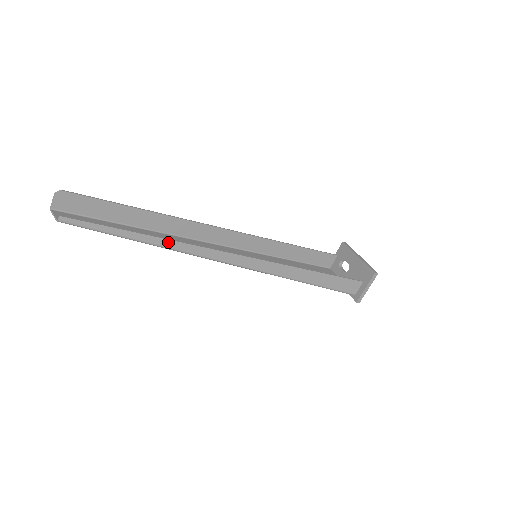
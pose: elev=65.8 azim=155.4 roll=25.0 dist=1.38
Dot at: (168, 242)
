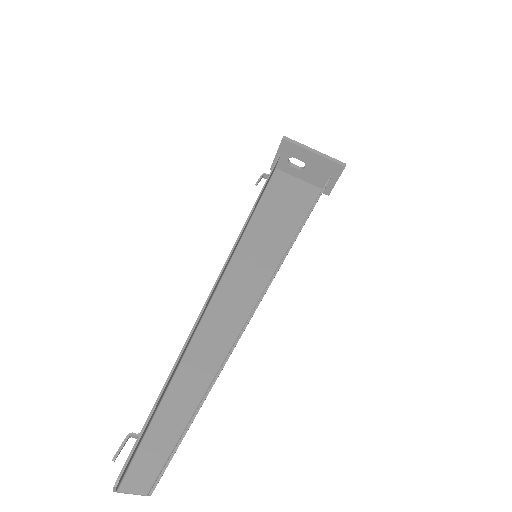
Dot at: occluded
